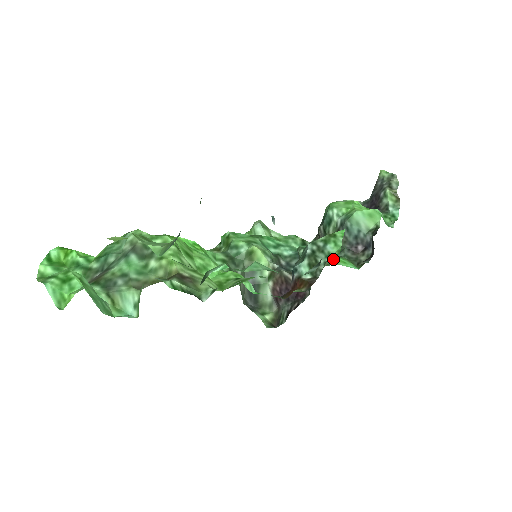
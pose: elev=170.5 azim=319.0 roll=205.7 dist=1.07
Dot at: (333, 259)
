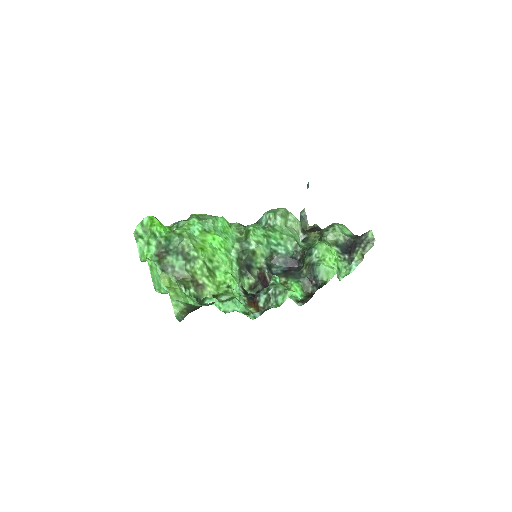
Dot at: (292, 284)
